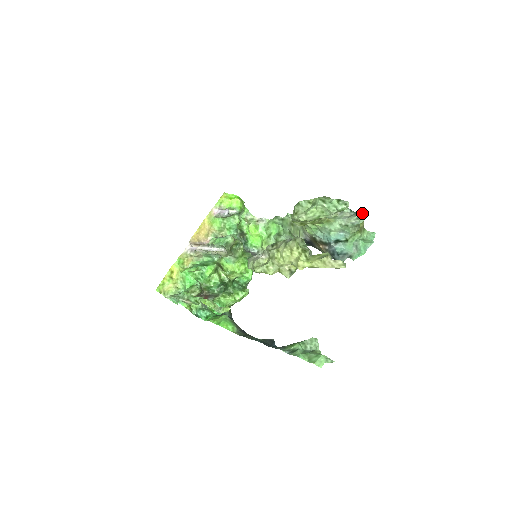
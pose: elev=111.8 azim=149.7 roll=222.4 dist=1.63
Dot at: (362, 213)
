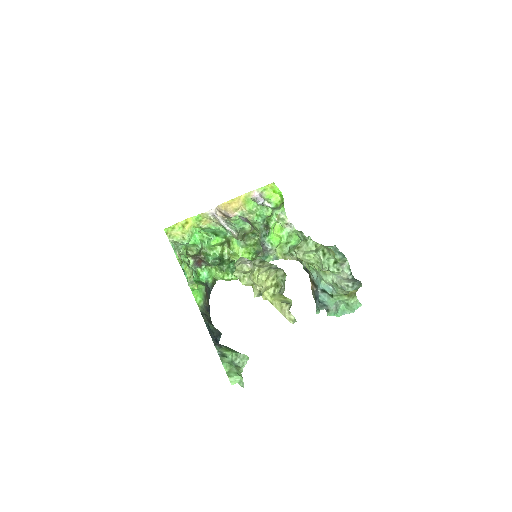
Dot at: (355, 283)
